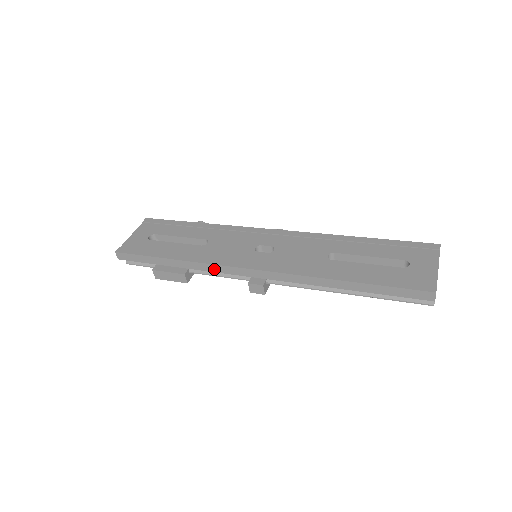
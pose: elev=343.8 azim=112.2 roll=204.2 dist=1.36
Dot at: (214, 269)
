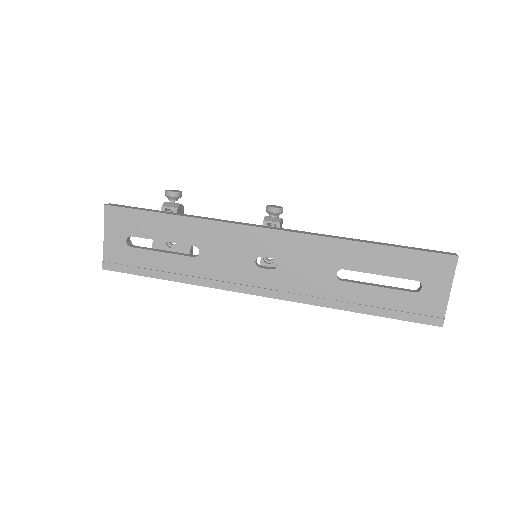
Dot at: (219, 287)
